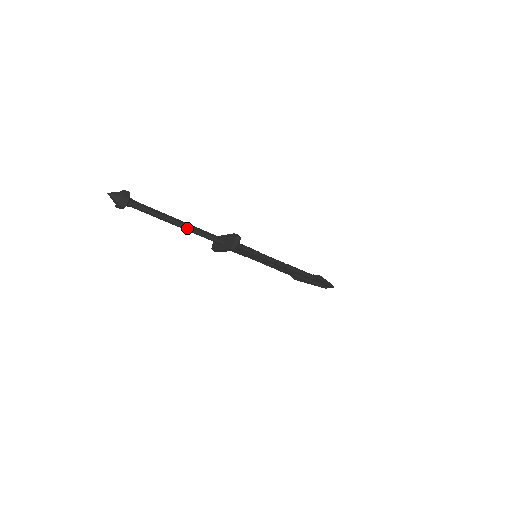
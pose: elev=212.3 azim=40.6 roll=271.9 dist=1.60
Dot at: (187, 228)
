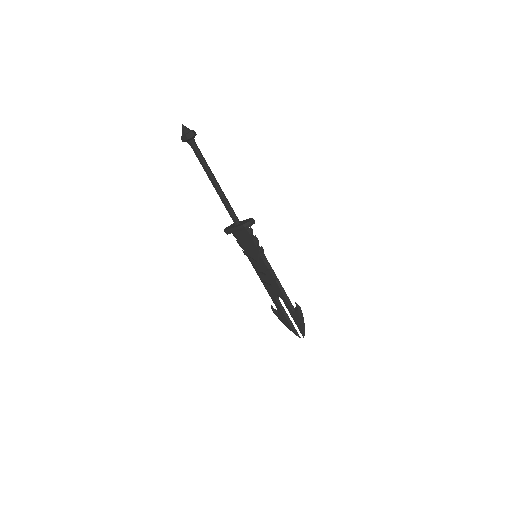
Dot at: (219, 190)
